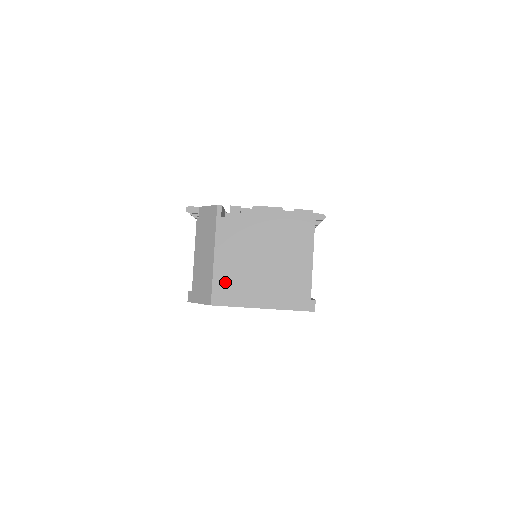
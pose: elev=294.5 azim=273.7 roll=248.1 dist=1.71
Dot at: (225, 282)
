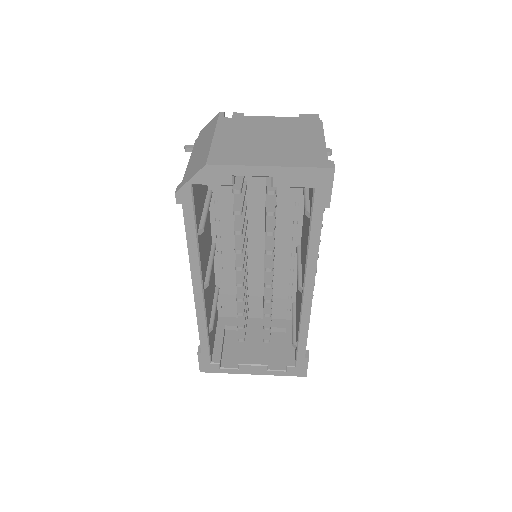
Dot at: (225, 150)
